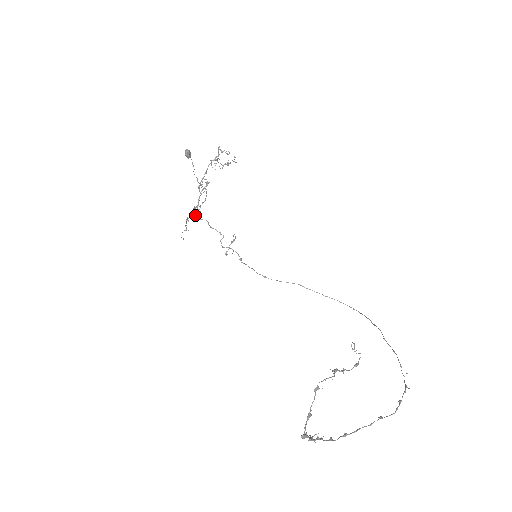
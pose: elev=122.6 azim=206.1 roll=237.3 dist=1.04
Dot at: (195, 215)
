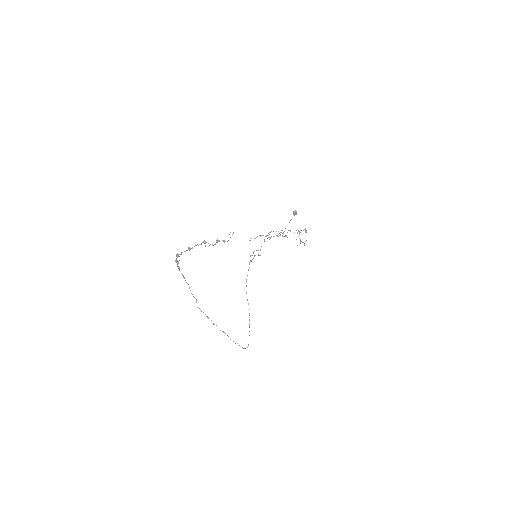
Dot at: (265, 236)
